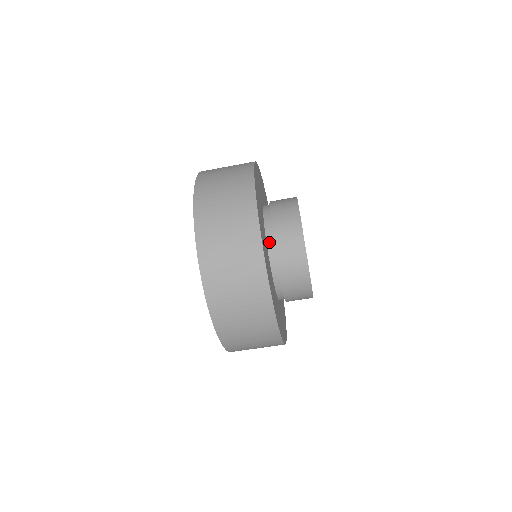
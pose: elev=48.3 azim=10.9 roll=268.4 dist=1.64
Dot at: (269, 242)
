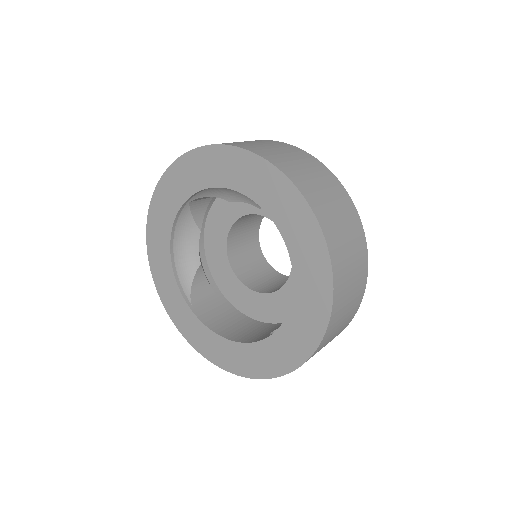
Dot at: occluded
